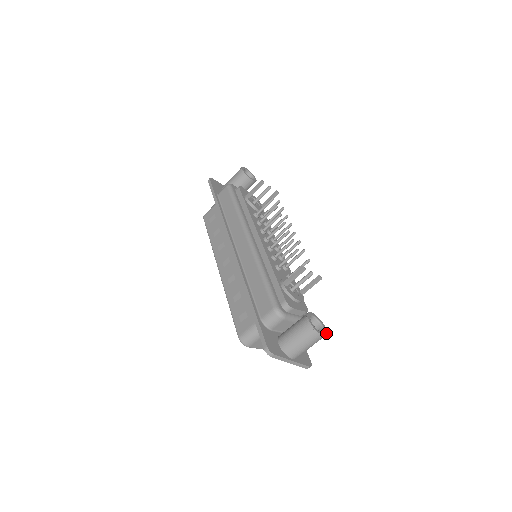
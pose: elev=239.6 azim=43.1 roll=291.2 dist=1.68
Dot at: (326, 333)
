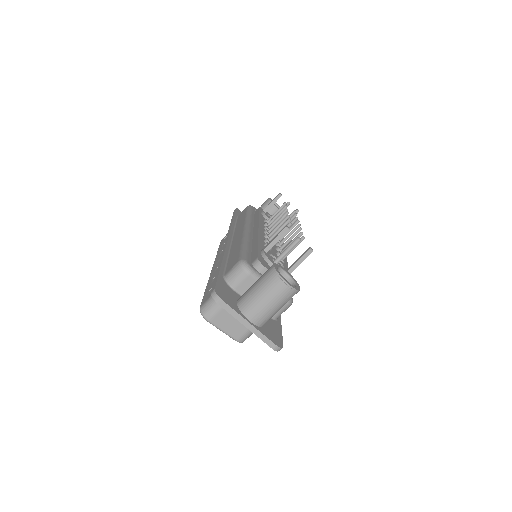
Dot at: (297, 289)
